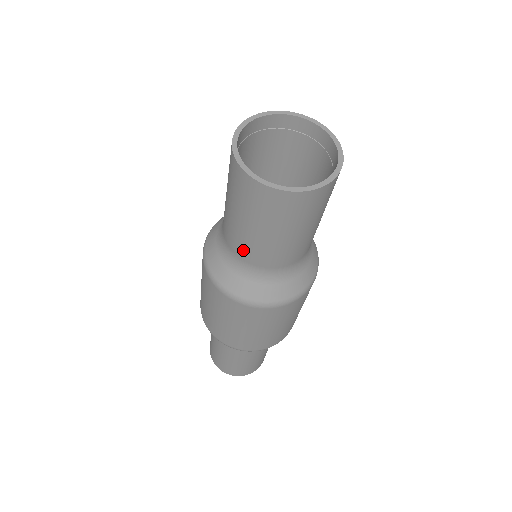
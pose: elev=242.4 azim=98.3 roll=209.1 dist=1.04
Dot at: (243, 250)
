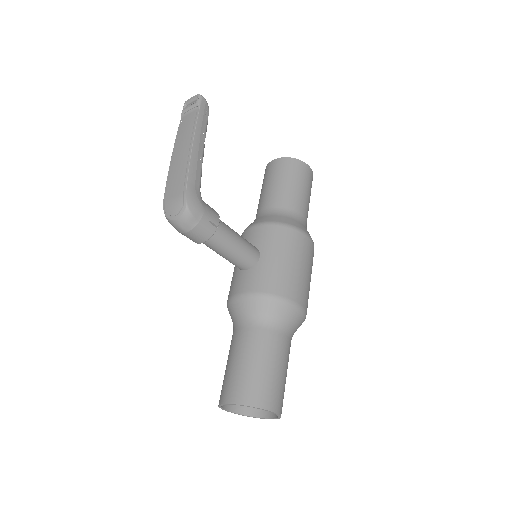
Dot at: occluded
